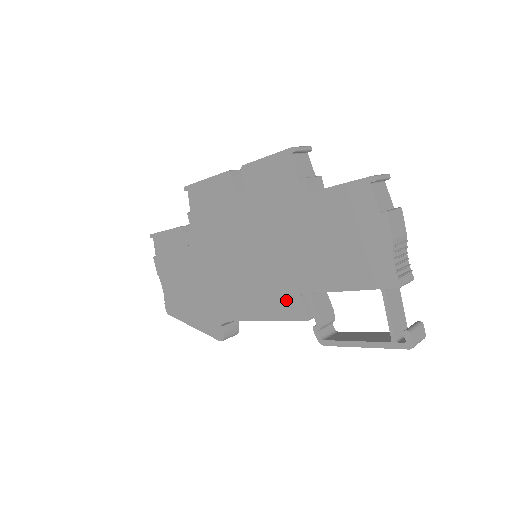
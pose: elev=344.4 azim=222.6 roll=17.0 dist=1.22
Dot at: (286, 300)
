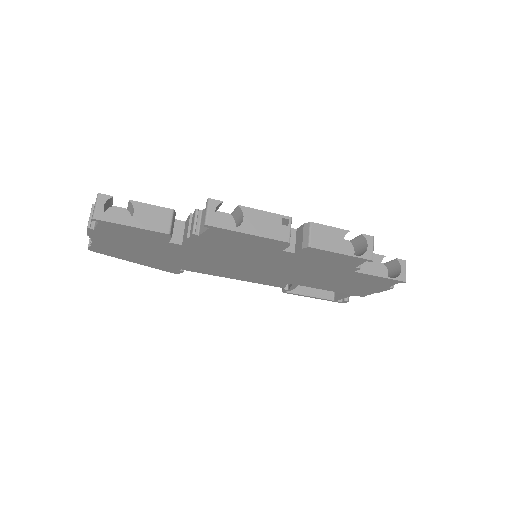
Dot at: (273, 282)
